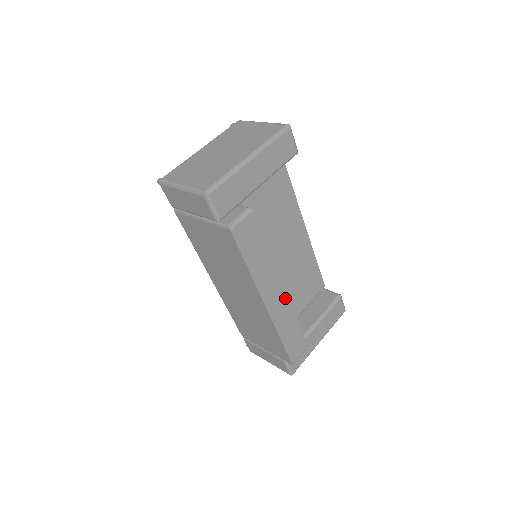
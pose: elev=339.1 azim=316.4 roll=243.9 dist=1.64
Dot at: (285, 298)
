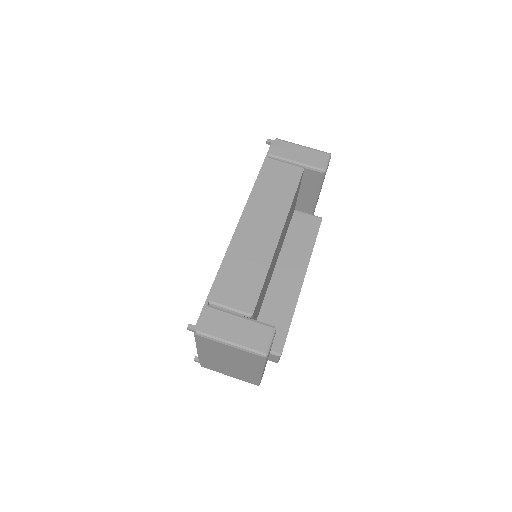
Dot at: occluded
